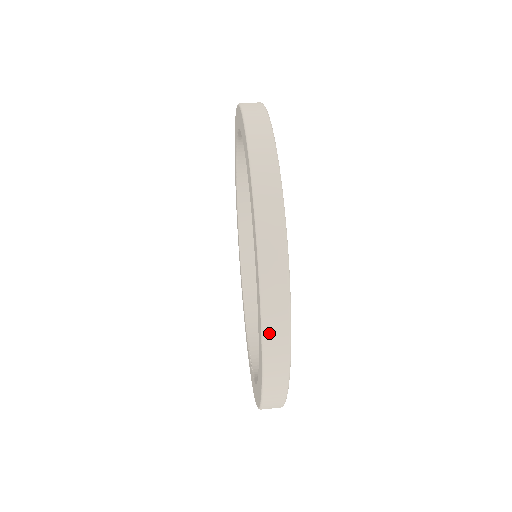
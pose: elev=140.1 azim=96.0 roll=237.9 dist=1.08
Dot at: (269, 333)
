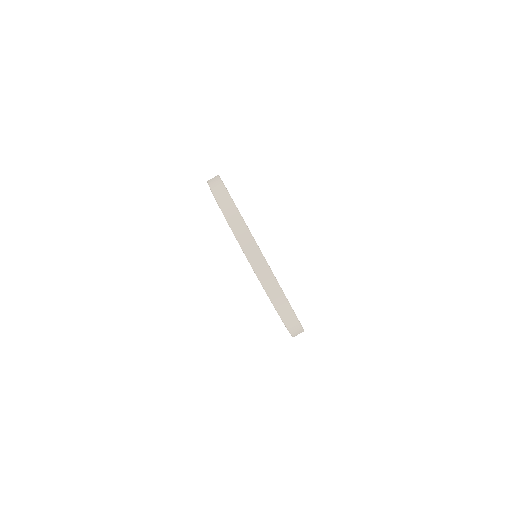
Dot at: (295, 335)
